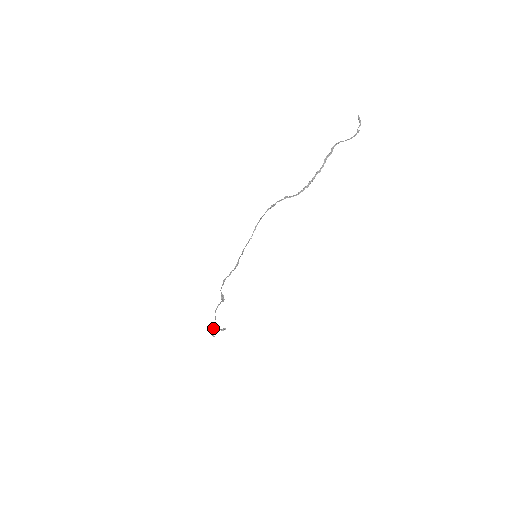
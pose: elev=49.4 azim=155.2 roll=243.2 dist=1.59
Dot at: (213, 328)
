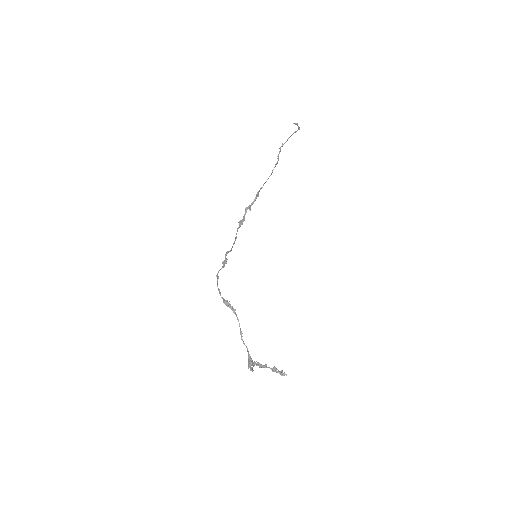
Dot at: (249, 361)
